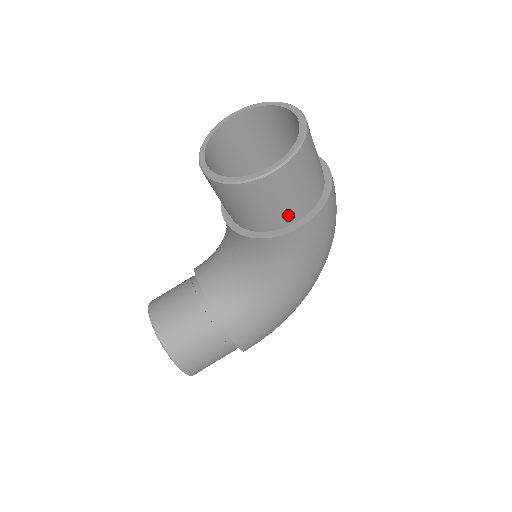
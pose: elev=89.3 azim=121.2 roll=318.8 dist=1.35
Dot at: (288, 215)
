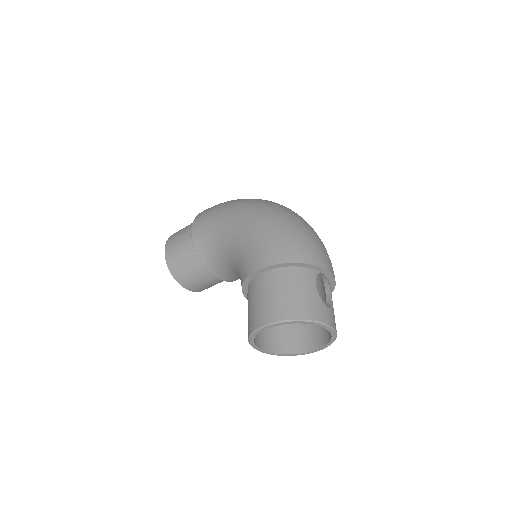
Dot at: occluded
